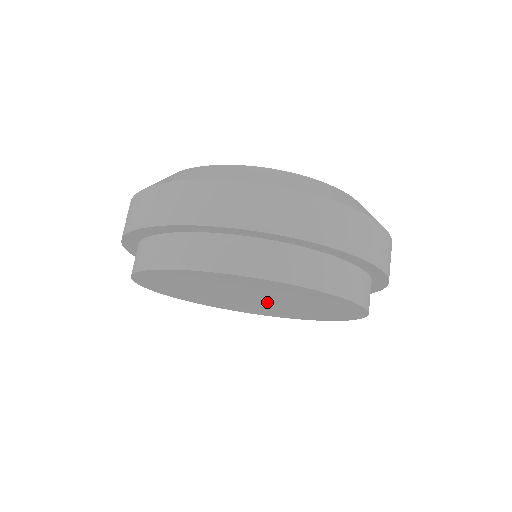
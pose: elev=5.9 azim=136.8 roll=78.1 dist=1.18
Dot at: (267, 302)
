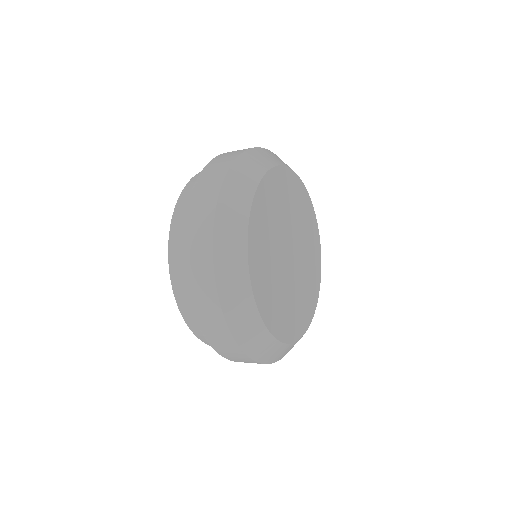
Dot at: occluded
